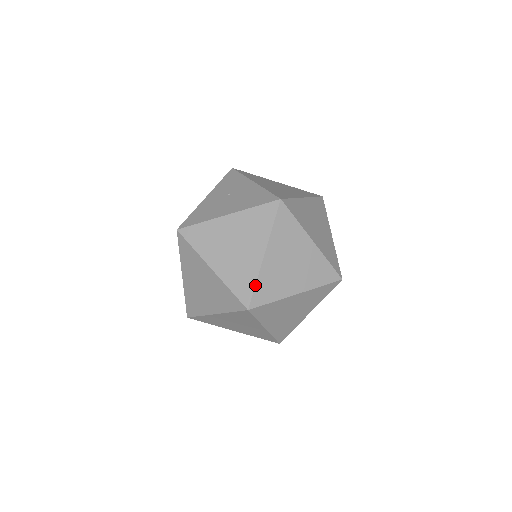
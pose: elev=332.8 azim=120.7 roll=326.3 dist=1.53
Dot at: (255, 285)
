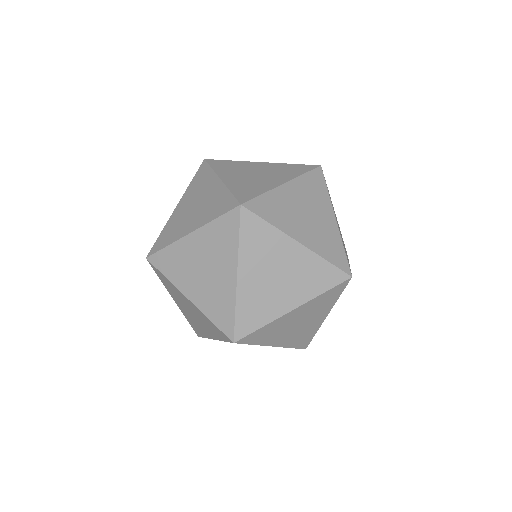
Dot at: (261, 194)
